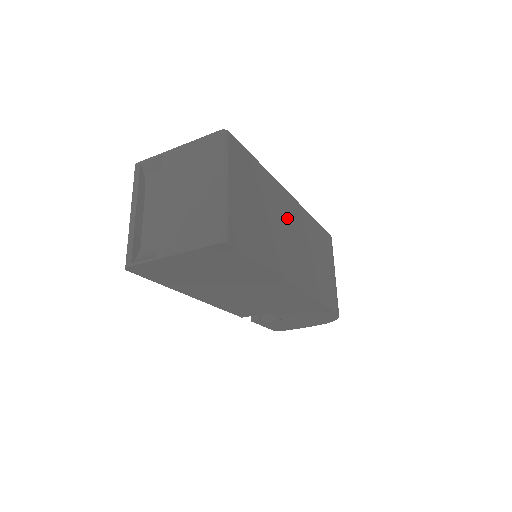
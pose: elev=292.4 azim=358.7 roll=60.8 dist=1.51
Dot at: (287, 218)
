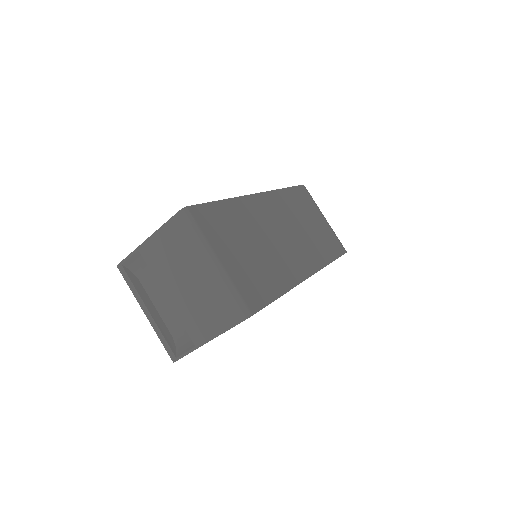
Dot at: (269, 221)
